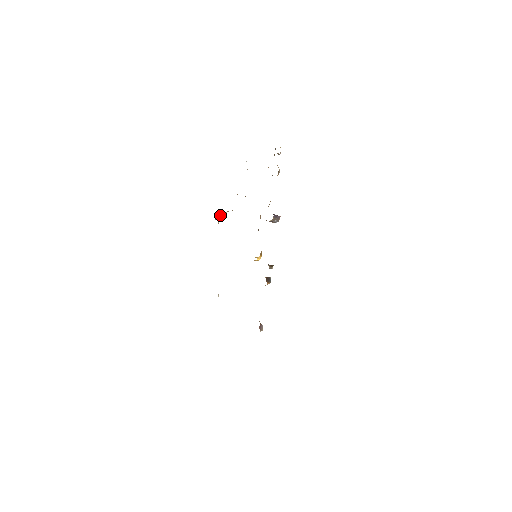
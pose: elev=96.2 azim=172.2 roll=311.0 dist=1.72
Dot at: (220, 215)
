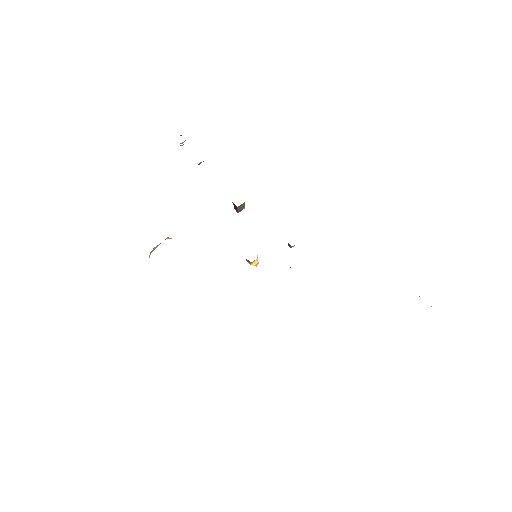
Dot at: occluded
